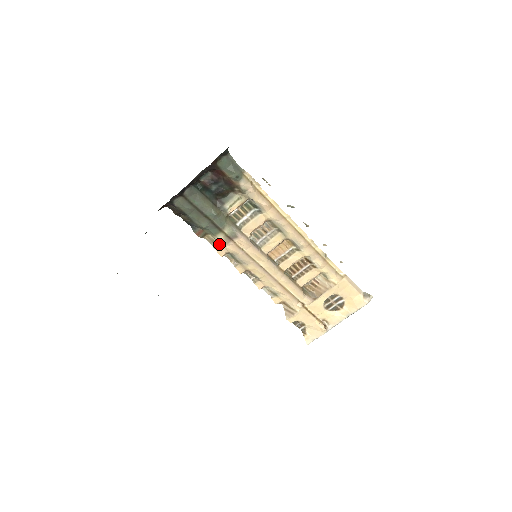
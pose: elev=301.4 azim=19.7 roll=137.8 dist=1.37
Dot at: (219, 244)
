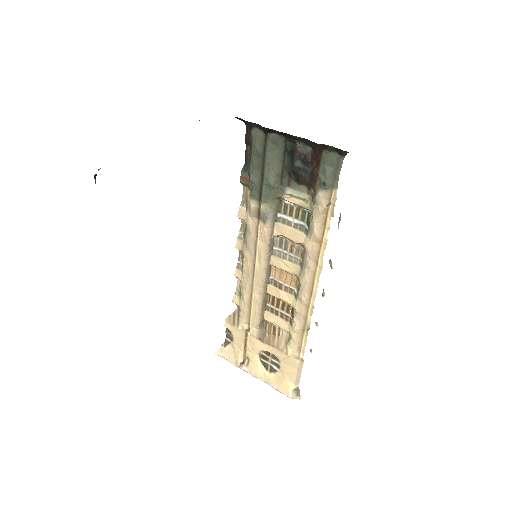
Dot at: (247, 207)
